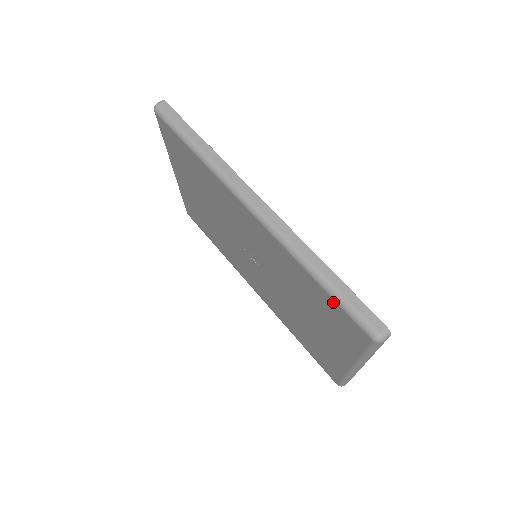
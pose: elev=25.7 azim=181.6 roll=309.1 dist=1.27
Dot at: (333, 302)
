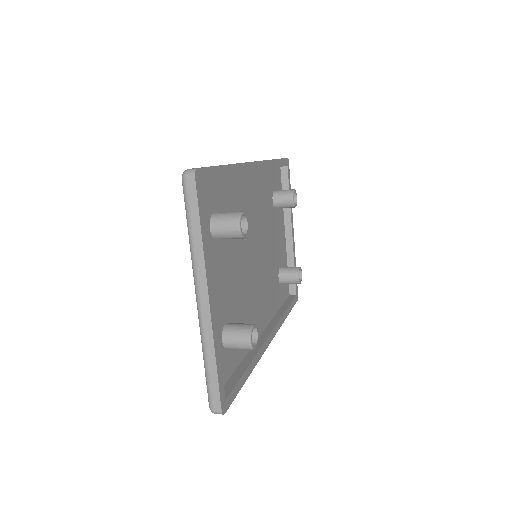
Dot at: occluded
